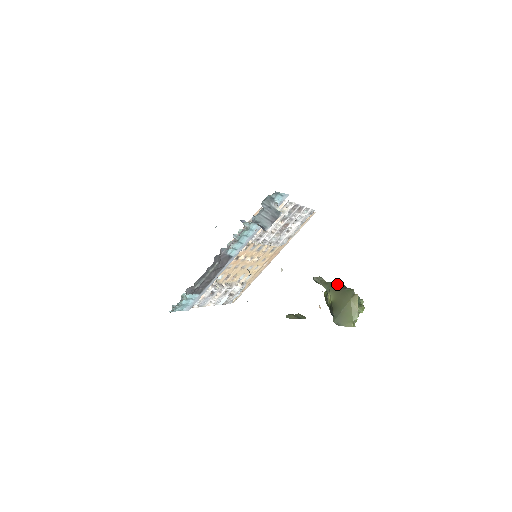
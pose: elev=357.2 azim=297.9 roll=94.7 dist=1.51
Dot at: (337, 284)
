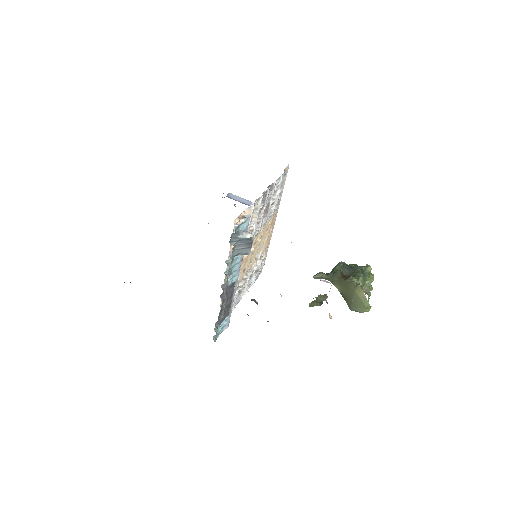
Dot at: (337, 276)
